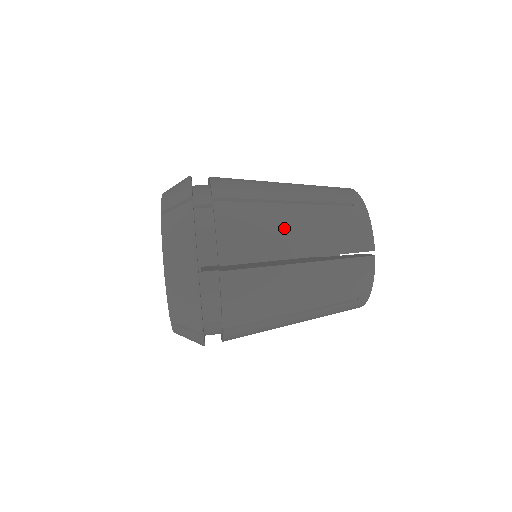
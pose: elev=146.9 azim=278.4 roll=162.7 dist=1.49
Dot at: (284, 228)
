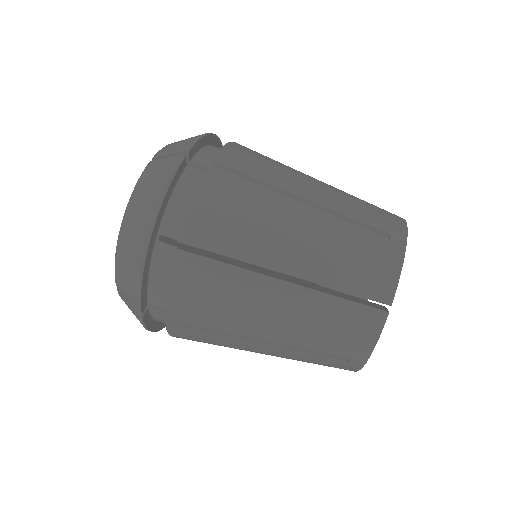
Dot at: (247, 350)
